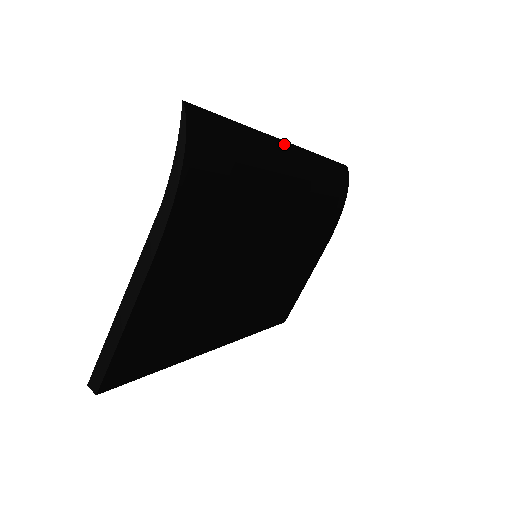
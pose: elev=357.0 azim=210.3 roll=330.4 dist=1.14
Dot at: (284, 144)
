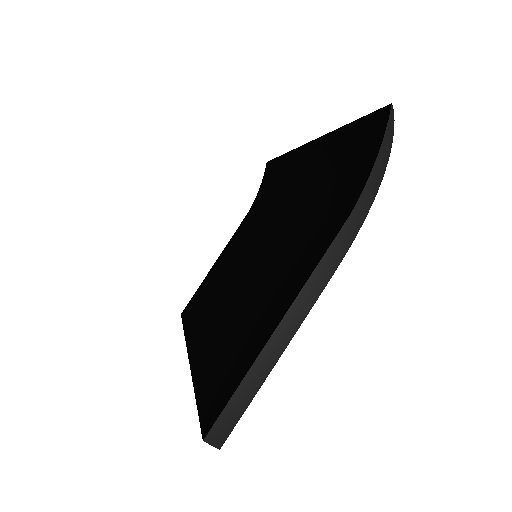
Dot at: (313, 145)
